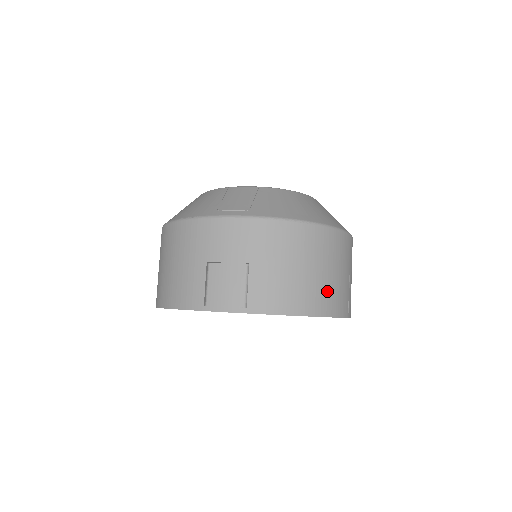
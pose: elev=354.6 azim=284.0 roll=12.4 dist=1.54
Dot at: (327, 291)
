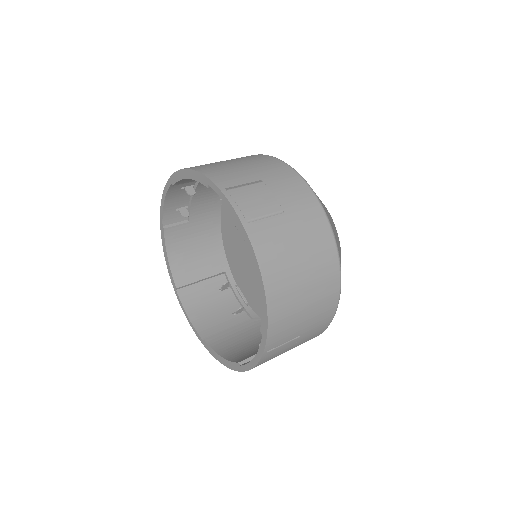
Dot at: (217, 166)
